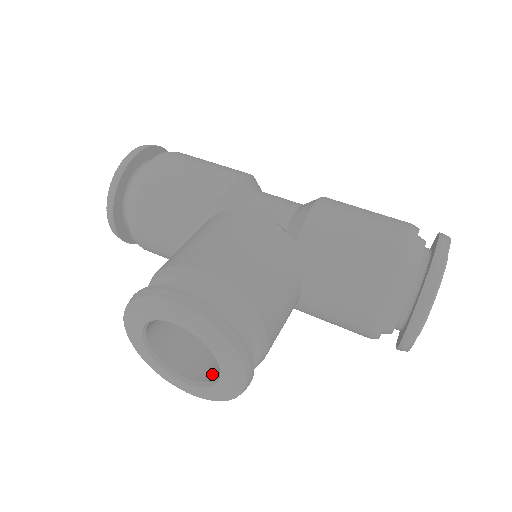
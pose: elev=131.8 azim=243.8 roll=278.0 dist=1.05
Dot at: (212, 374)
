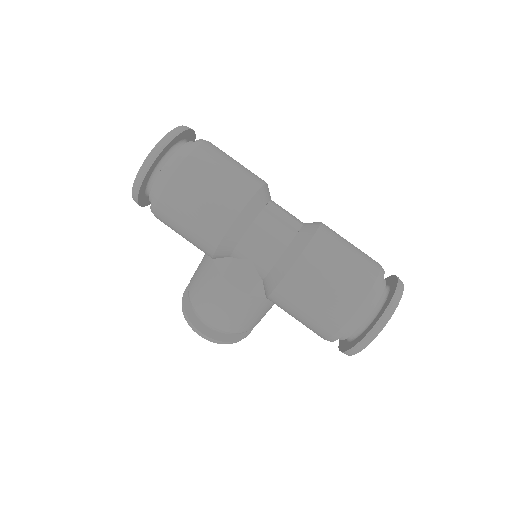
Dot at: occluded
